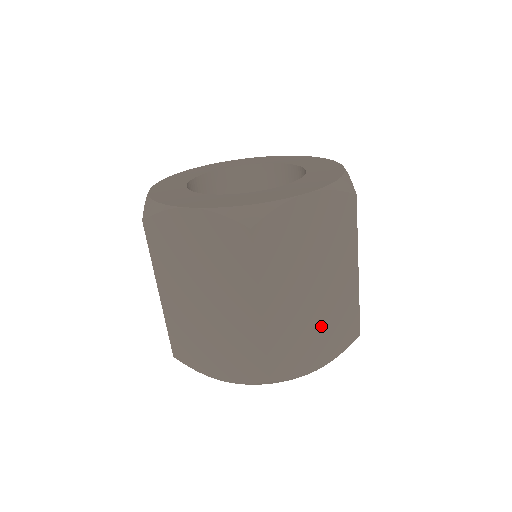
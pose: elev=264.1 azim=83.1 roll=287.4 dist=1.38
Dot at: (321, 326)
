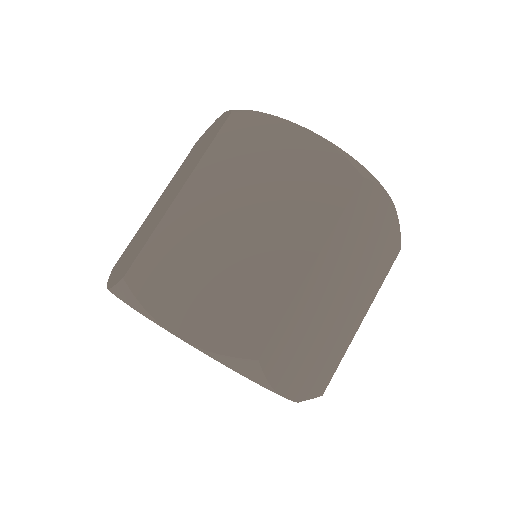
Dot at: (318, 345)
